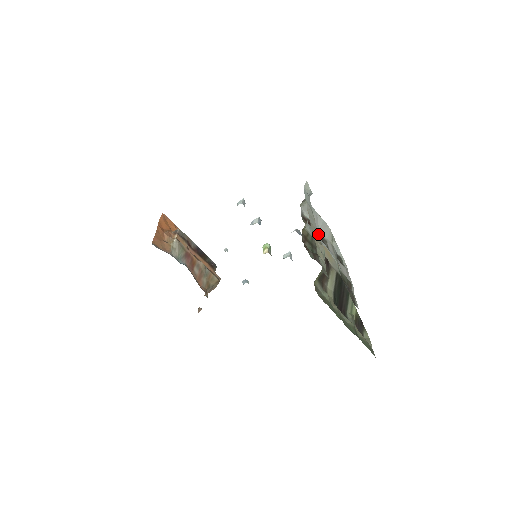
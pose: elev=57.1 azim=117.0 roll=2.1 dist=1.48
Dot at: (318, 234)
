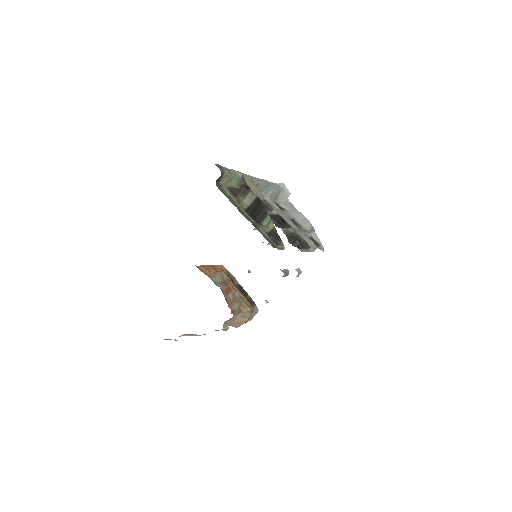
Dot at: (289, 217)
